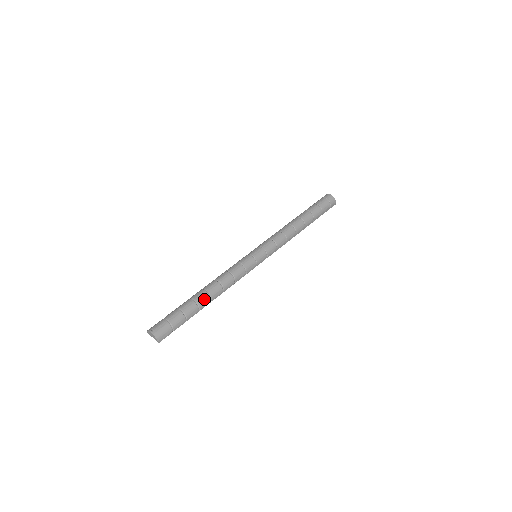
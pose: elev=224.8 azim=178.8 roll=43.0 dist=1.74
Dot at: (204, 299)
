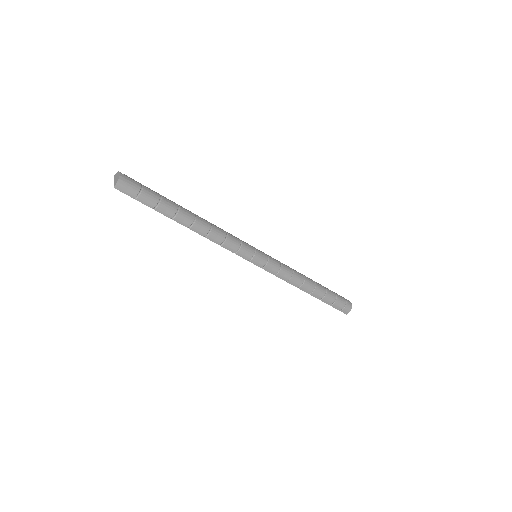
Dot at: (187, 216)
